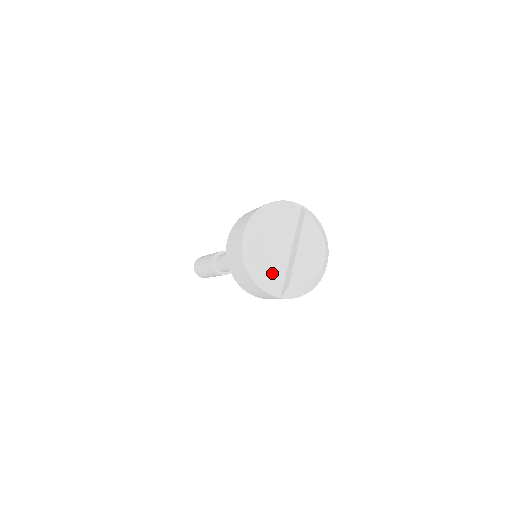
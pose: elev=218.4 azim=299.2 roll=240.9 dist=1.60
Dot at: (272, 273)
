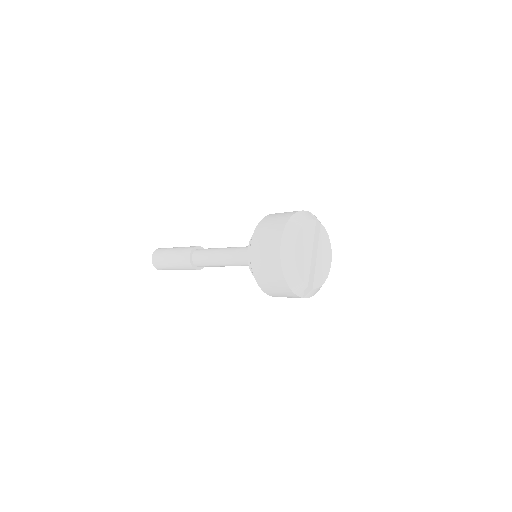
Dot at: (304, 277)
